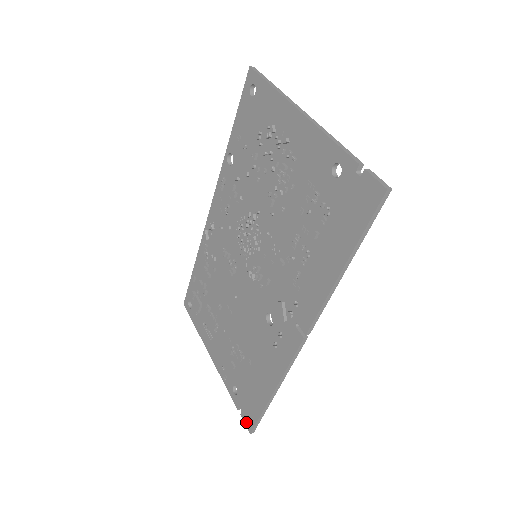
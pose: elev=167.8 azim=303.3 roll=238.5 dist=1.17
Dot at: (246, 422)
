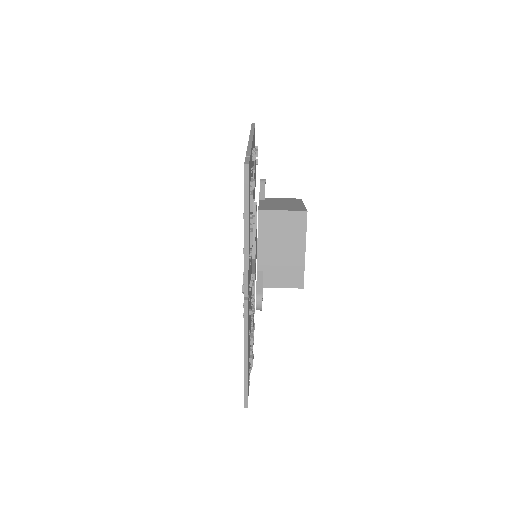
Dot at: occluded
